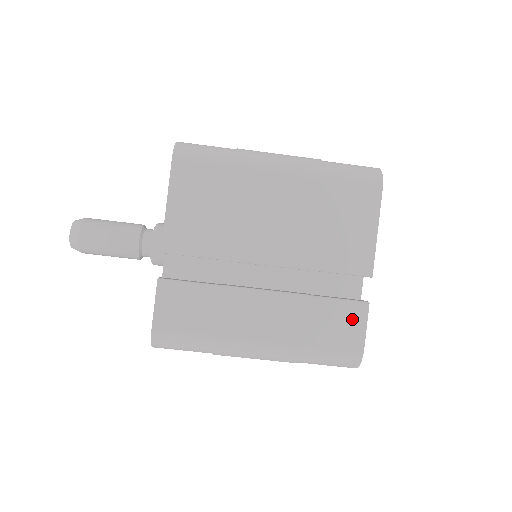
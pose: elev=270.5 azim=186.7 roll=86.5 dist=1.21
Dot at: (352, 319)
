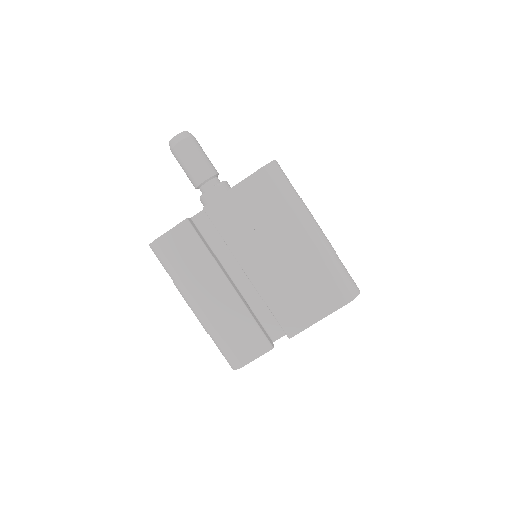
Dot at: (256, 346)
